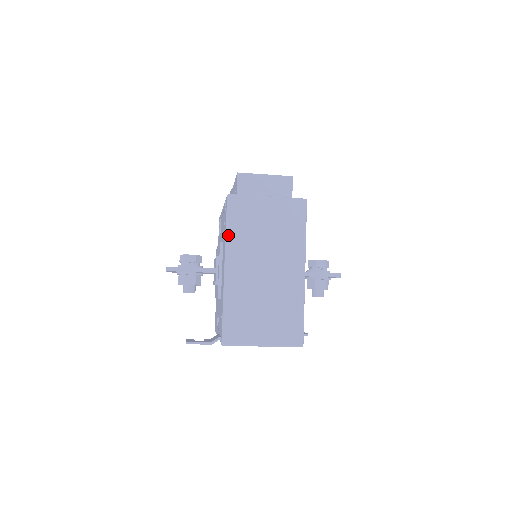
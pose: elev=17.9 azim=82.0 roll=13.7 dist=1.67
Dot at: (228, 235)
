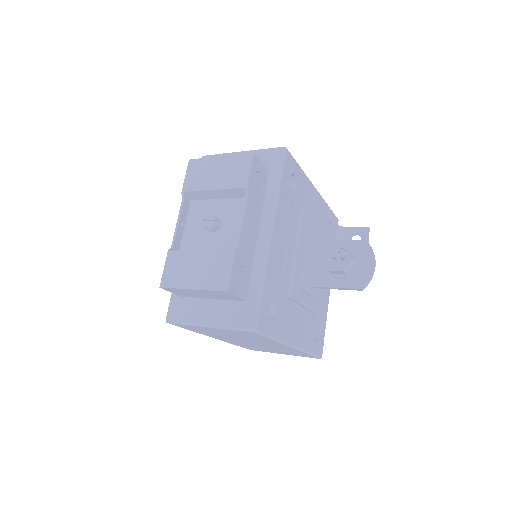
Dot at: occluded
